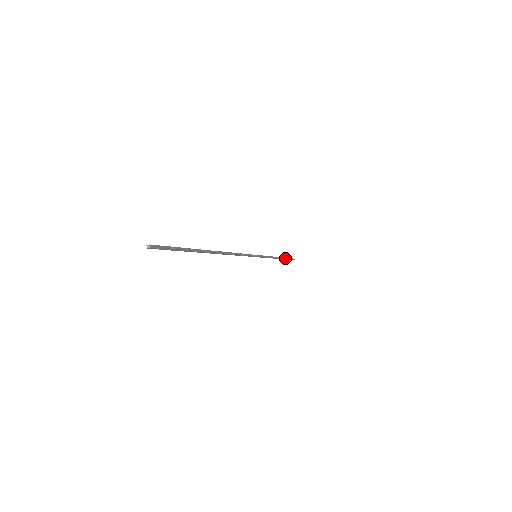
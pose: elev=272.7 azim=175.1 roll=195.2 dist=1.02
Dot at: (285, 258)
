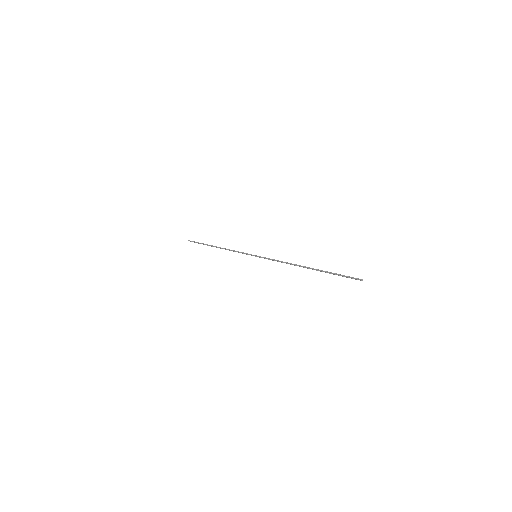
Dot at: (208, 245)
